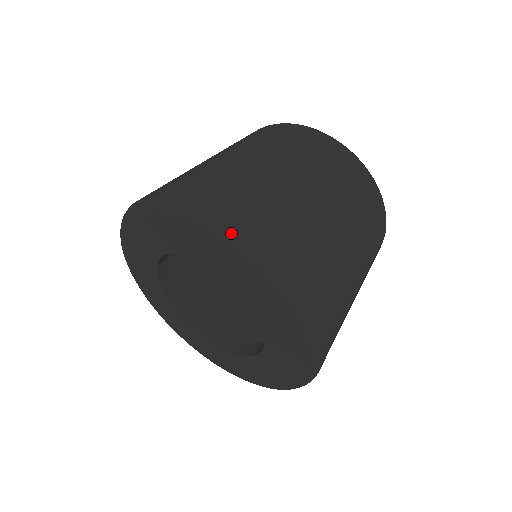
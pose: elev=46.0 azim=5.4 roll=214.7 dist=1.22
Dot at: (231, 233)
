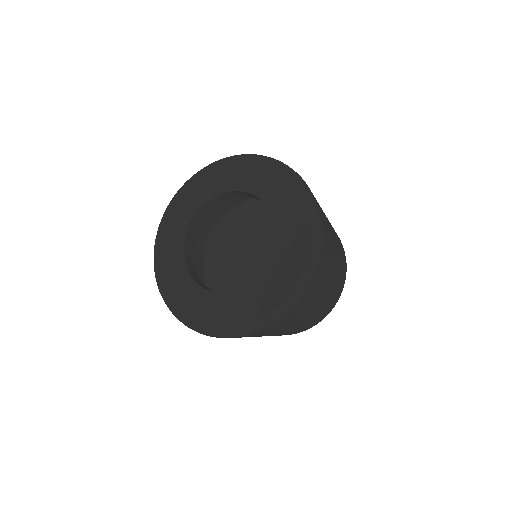
Dot at: (303, 182)
